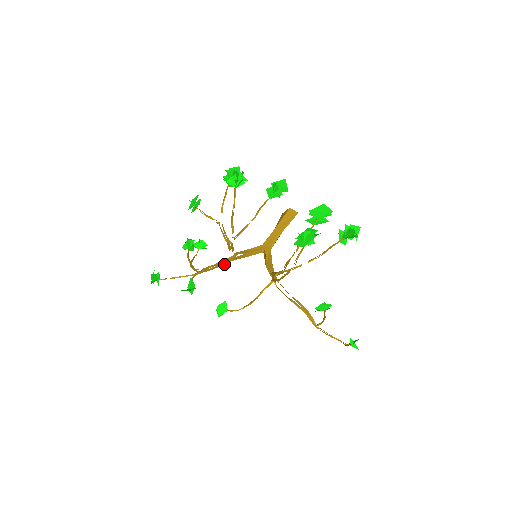
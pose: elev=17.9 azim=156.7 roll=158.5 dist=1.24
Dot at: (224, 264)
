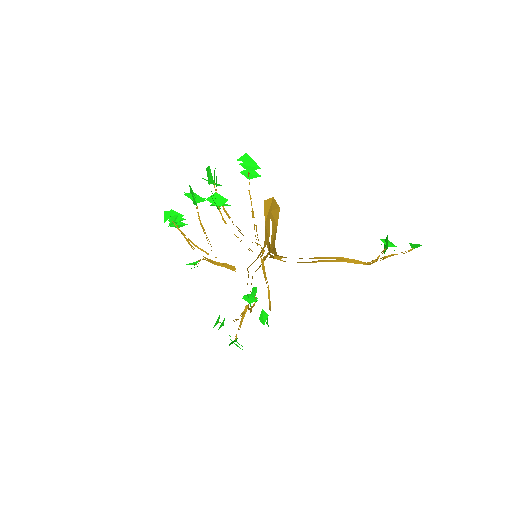
Dot at: occluded
